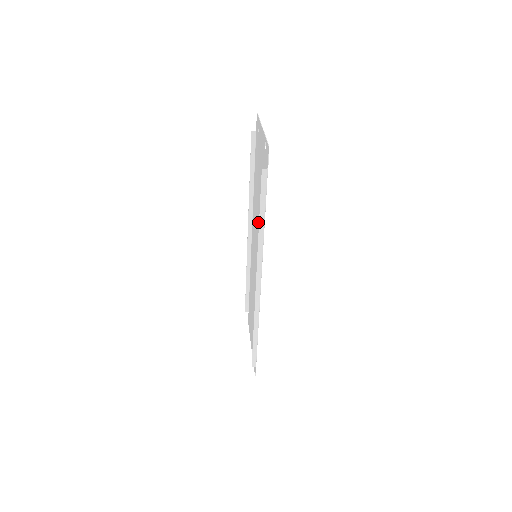
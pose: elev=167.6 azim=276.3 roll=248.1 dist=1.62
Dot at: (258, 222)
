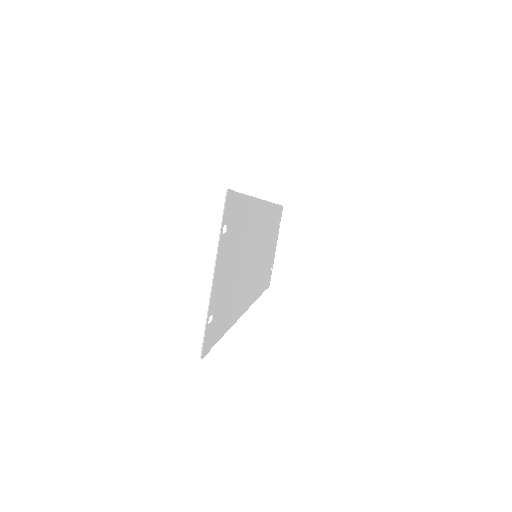
Dot at: (244, 269)
